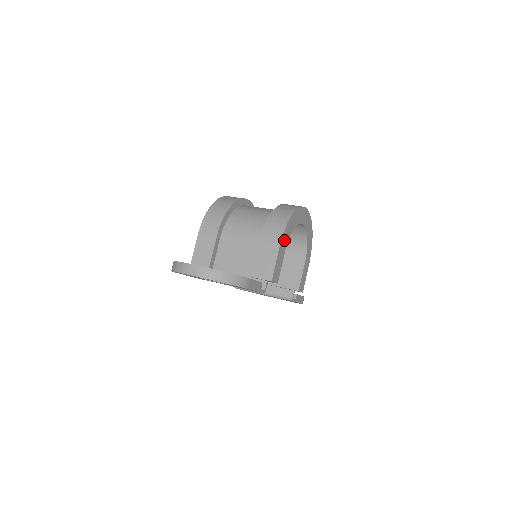
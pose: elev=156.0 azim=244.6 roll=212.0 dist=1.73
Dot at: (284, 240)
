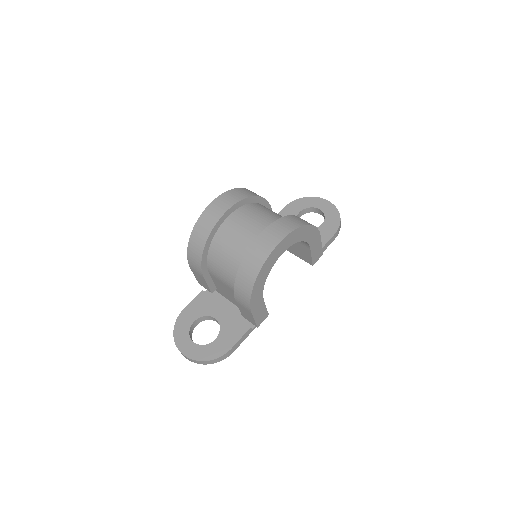
Dot at: (256, 301)
